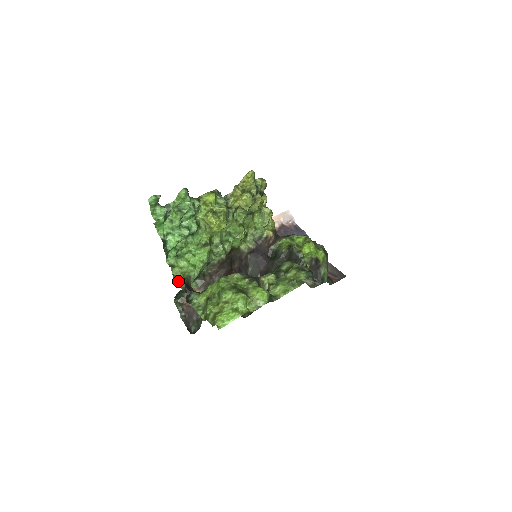
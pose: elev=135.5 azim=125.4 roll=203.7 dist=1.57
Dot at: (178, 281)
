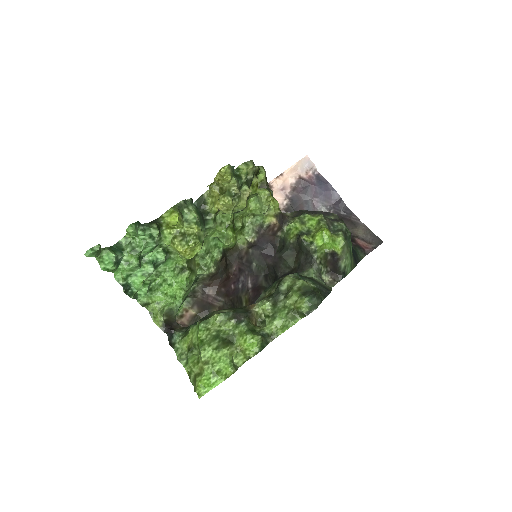
Dot at: (156, 321)
